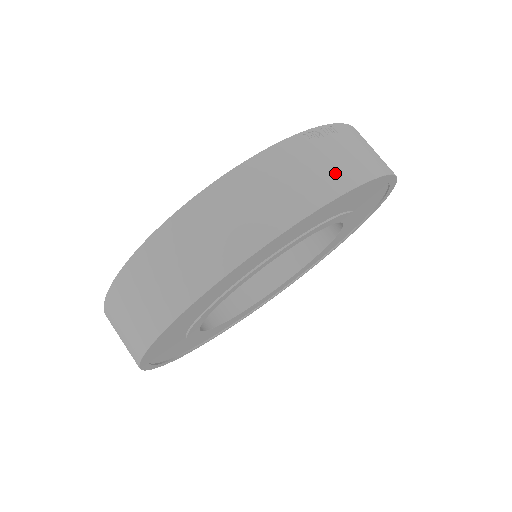
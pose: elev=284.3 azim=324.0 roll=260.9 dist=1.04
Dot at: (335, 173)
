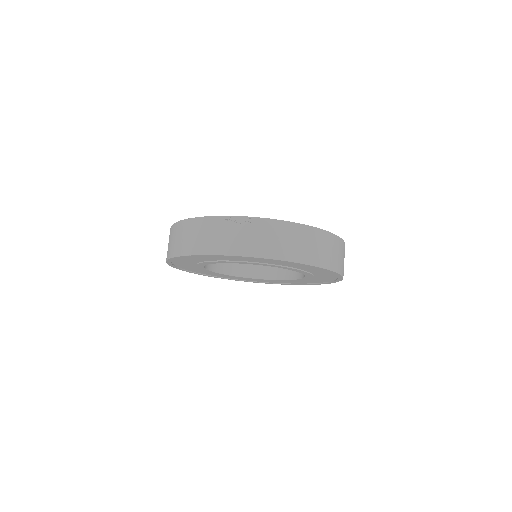
Dot at: (223, 243)
